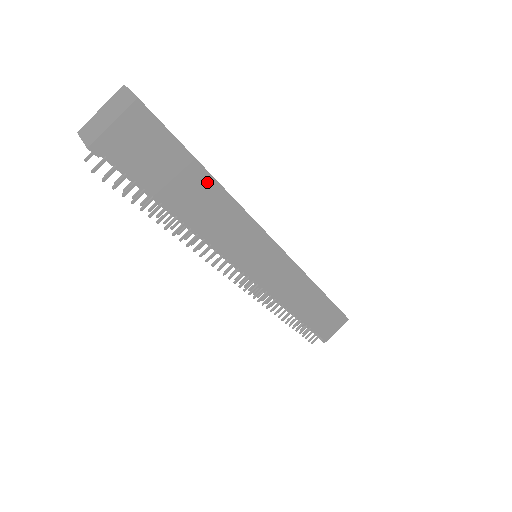
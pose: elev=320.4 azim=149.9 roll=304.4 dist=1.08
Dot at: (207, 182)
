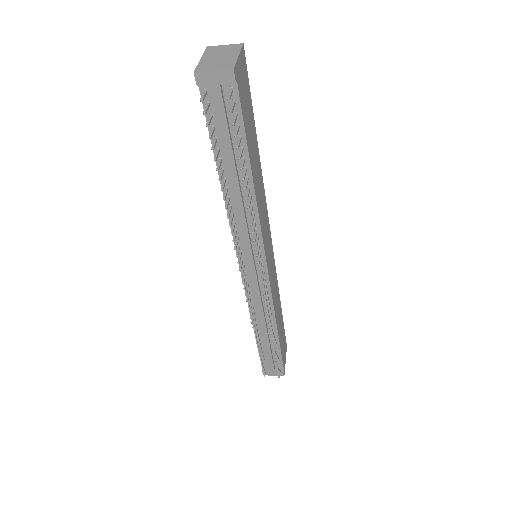
Dot at: (257, 148)
